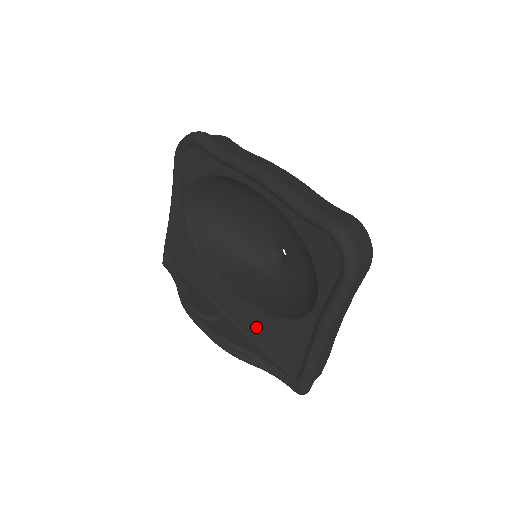
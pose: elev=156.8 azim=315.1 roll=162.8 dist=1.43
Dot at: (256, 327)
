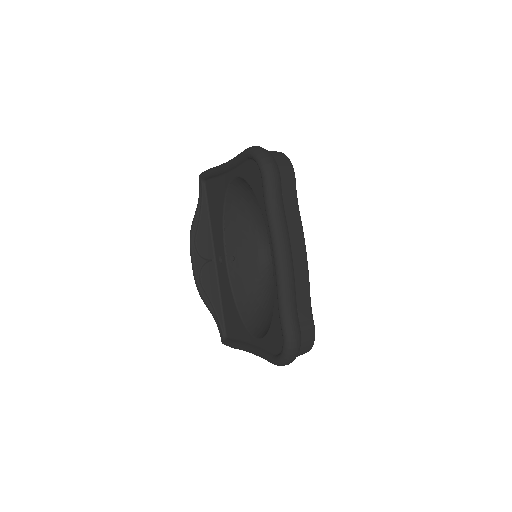
Dot at: (225, 291)
